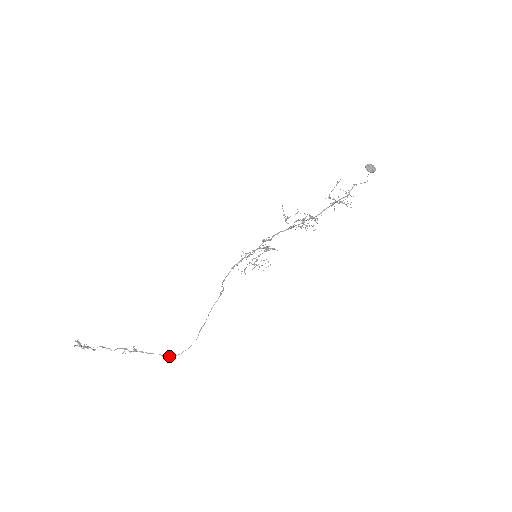
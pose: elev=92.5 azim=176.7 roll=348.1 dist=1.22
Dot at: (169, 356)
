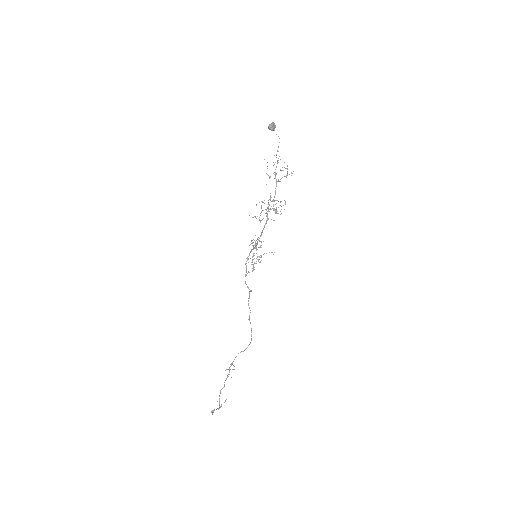
Dot at: occluded
